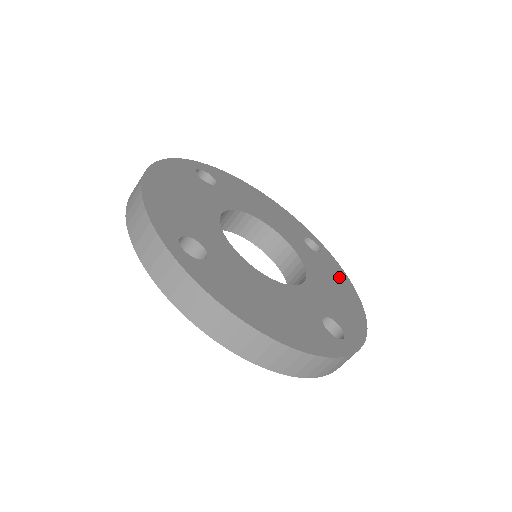
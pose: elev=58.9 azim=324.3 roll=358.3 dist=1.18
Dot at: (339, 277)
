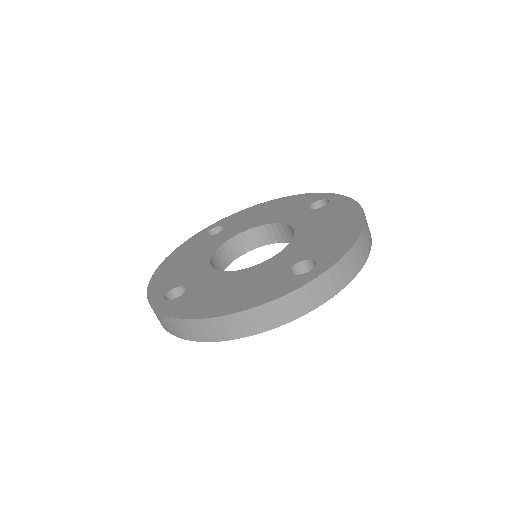
Dot at: (342, 212)
